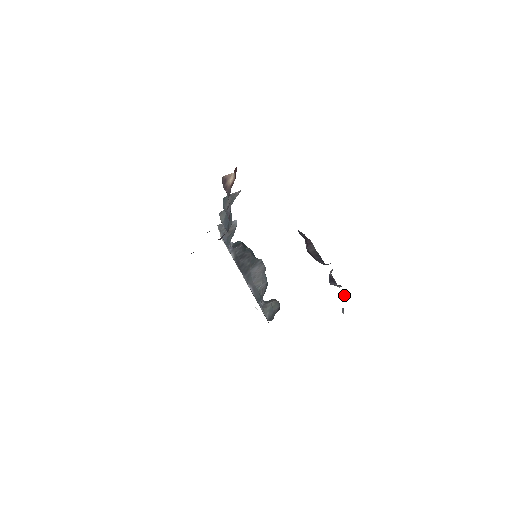
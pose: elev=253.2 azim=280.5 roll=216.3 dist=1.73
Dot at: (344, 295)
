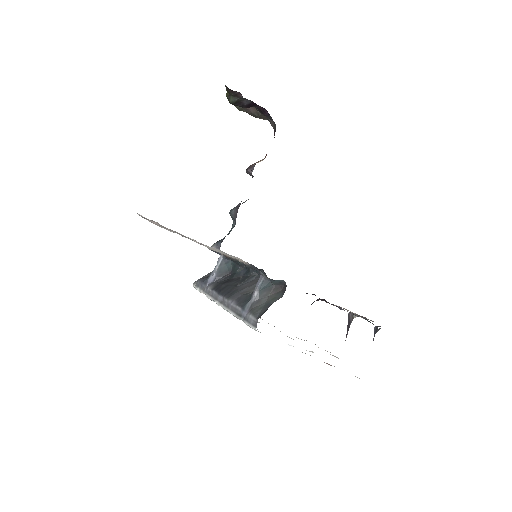
Dot at: occluded
